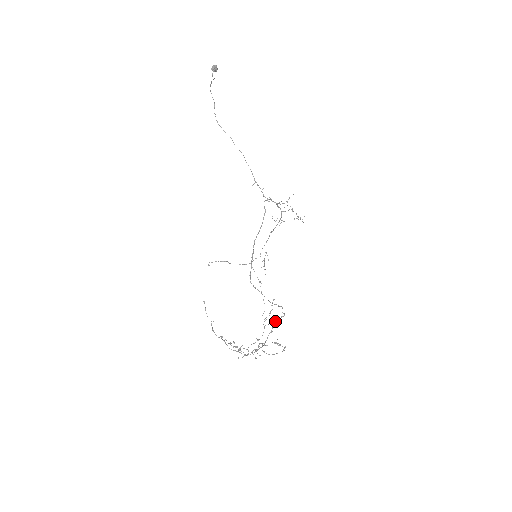
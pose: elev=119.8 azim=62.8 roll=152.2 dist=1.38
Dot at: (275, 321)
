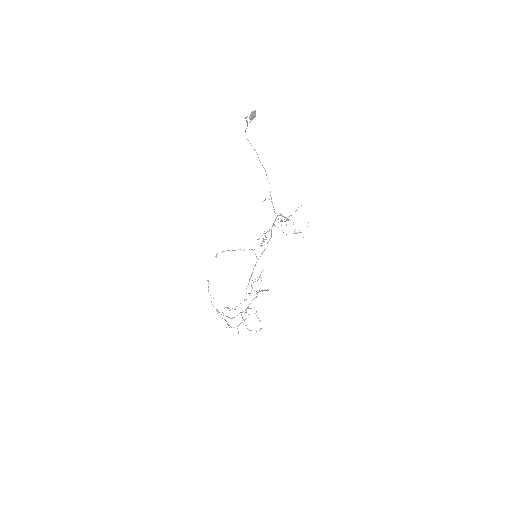
Dot at: (260, 291)
